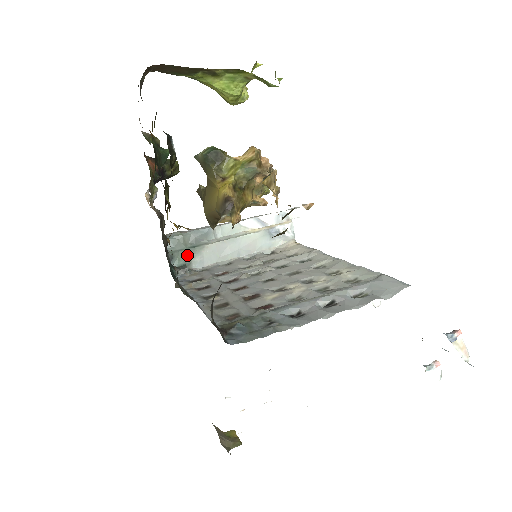
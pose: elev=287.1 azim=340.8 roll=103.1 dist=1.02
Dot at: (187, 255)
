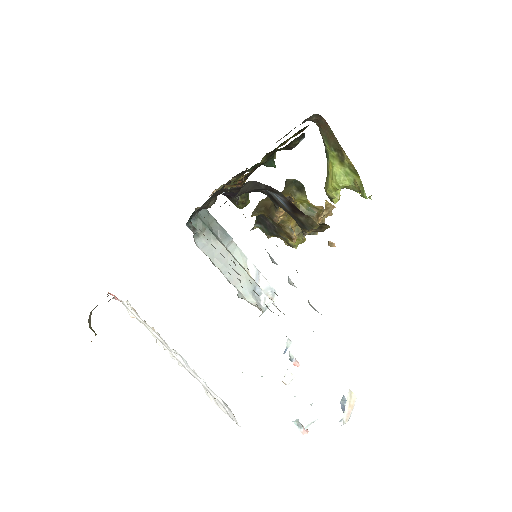
Dot at: (203, 230)
